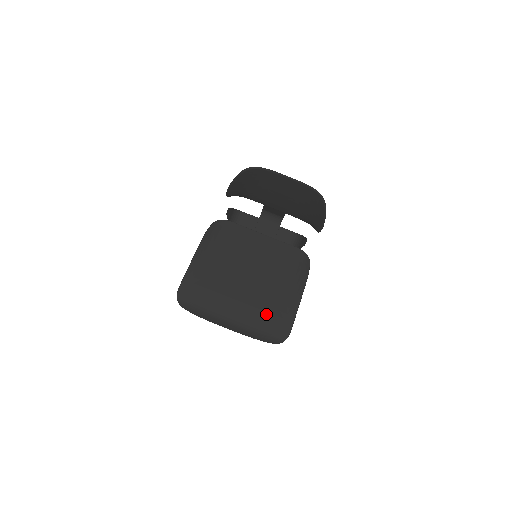
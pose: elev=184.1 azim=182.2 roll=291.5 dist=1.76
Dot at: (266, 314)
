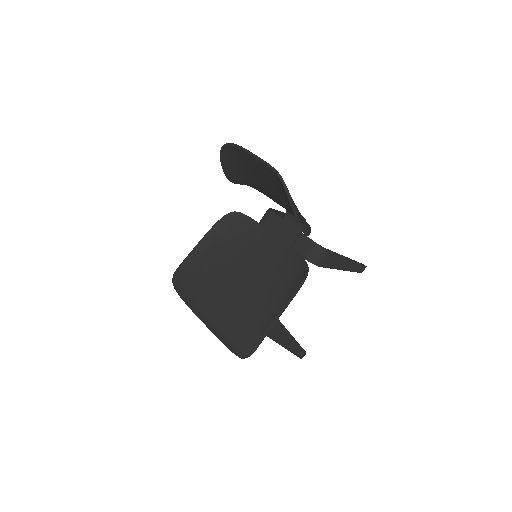
Dot at: (239, 320)
